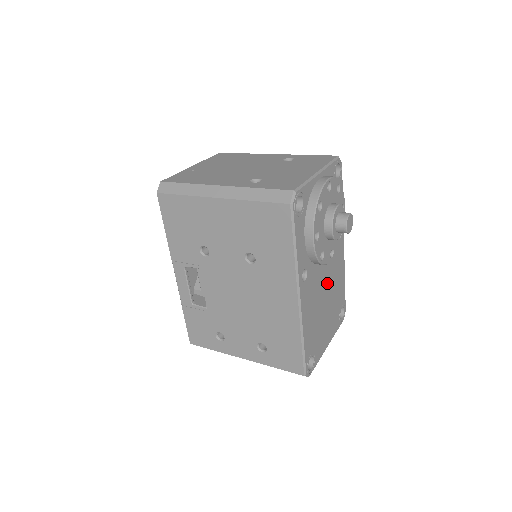
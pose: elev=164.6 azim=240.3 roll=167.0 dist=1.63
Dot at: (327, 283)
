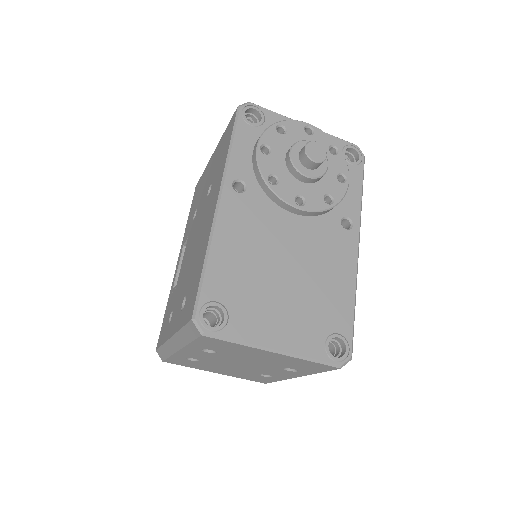
Dot at: (296, 252)
